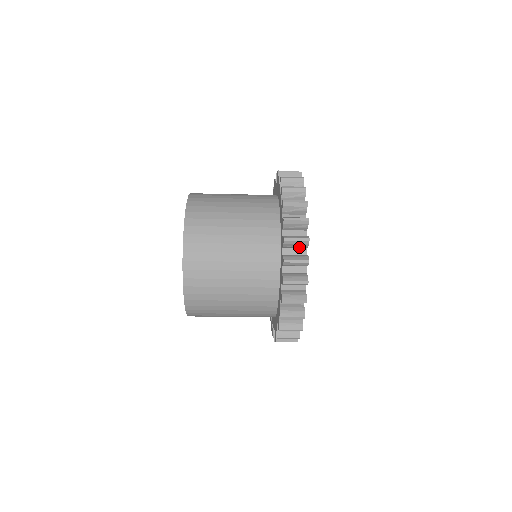
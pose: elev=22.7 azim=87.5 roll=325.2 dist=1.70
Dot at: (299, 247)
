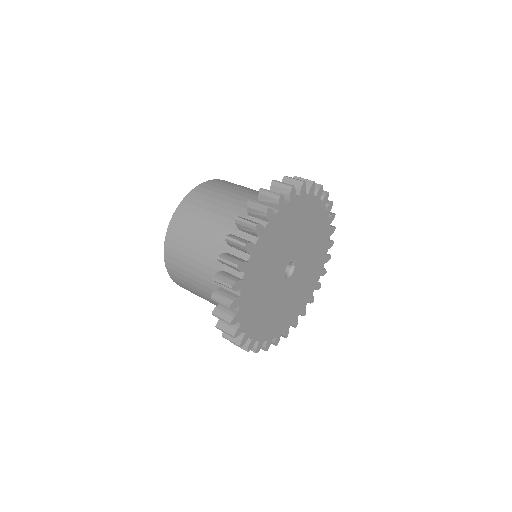
Dot at: occluded
